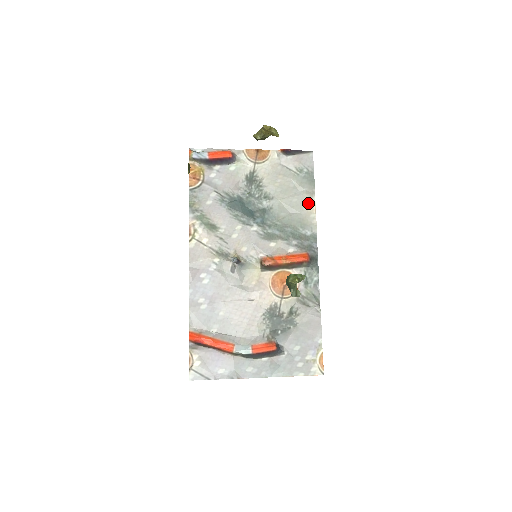
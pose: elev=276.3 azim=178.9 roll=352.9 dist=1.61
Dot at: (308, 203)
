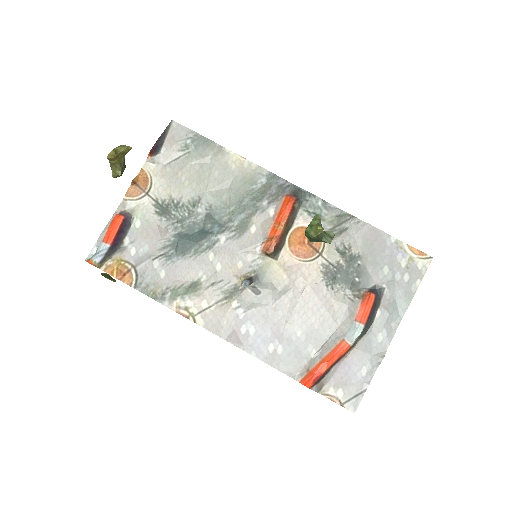
Dot at: (228, 161)
